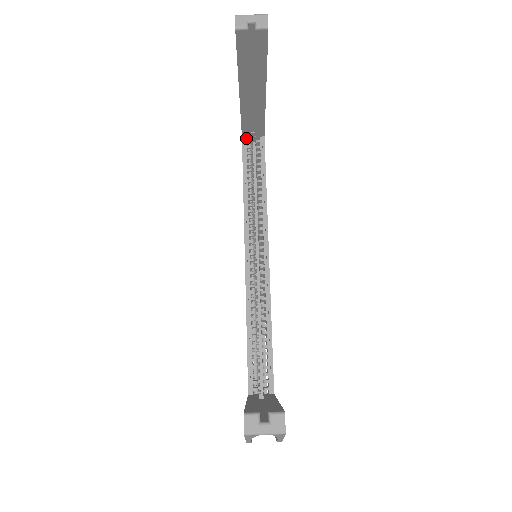
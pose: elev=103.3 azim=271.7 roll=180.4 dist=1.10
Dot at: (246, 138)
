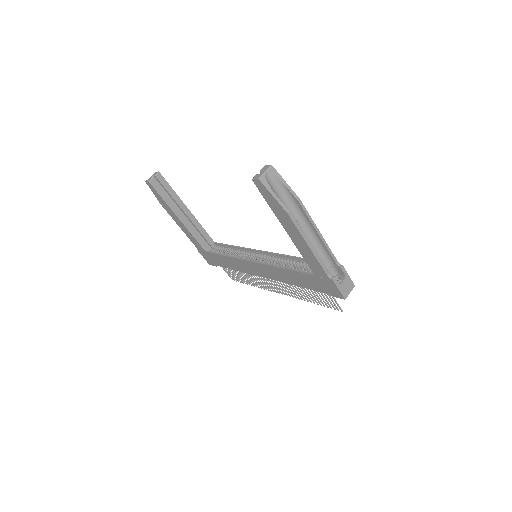
Dot at: occluded
